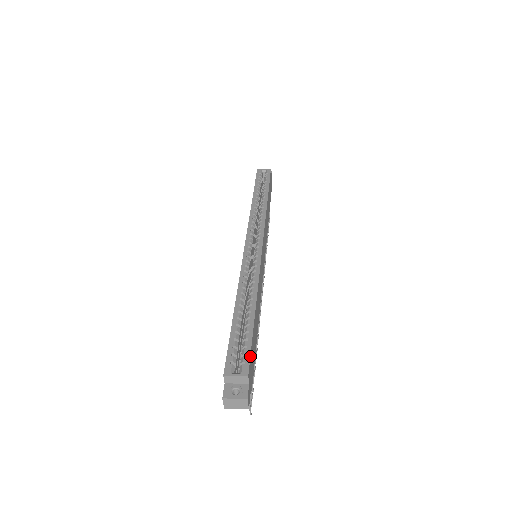
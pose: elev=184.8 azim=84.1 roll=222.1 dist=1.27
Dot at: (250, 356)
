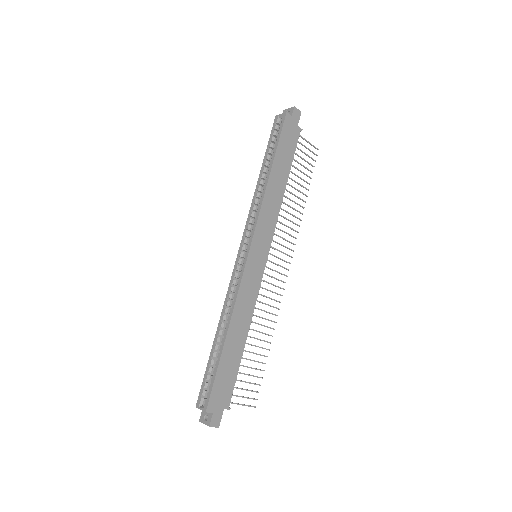
Dot at: (211, 393)
